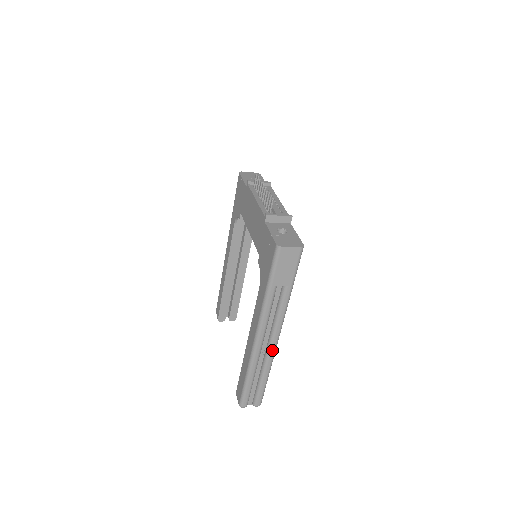
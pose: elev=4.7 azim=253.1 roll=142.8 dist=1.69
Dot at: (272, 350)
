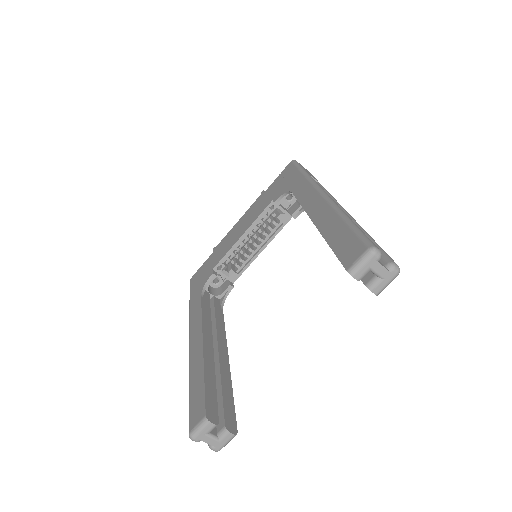
Dot at: (348, 214)
